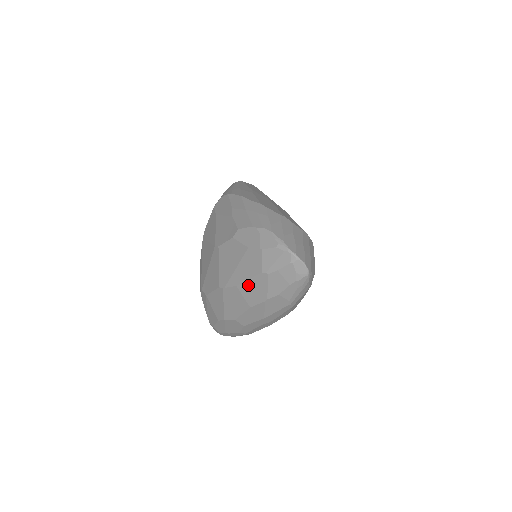
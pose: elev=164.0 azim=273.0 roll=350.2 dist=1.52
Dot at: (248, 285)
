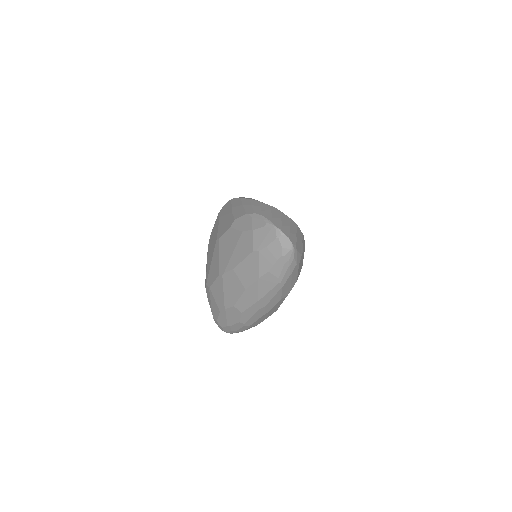
Dot at: (243, 266)
